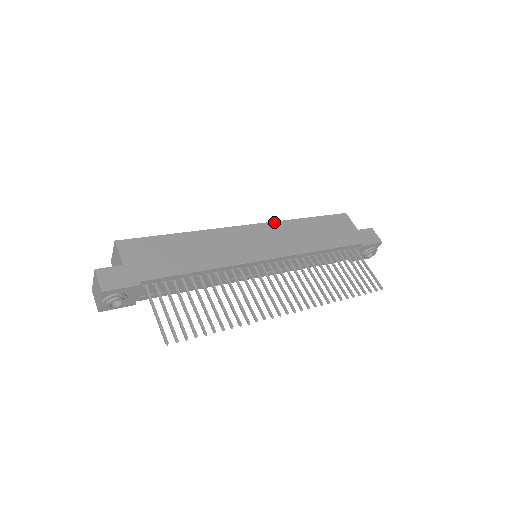
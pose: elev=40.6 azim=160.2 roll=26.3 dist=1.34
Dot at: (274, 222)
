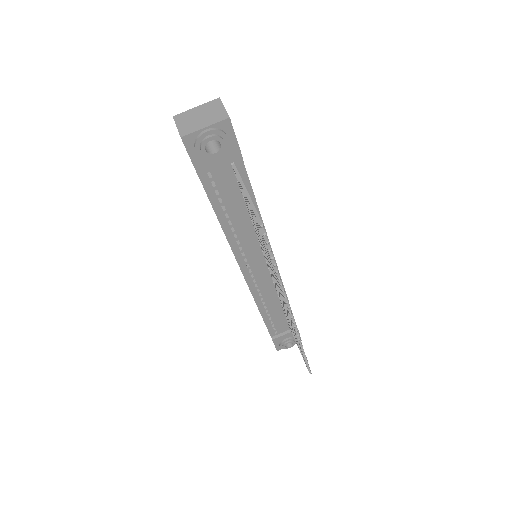
Dot at: occluded
